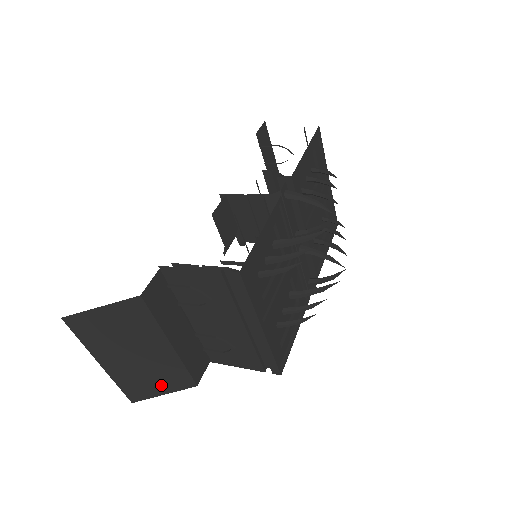
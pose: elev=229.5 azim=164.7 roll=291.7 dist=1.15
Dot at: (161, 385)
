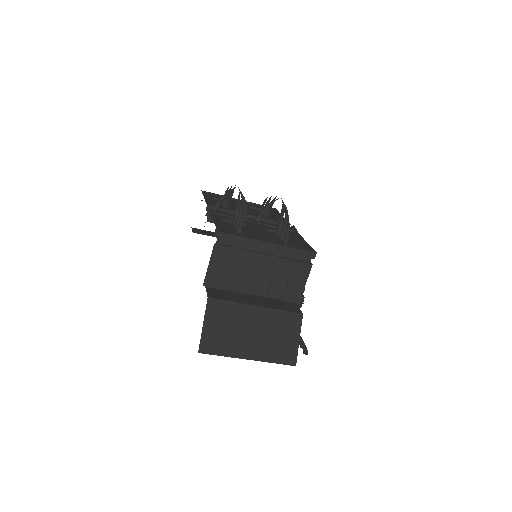
Dot at: (289, 336)
